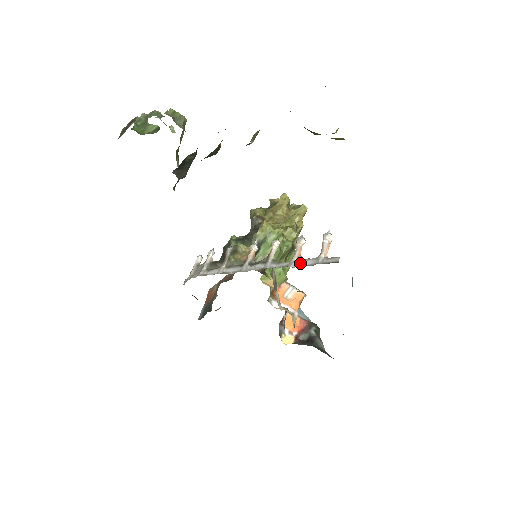
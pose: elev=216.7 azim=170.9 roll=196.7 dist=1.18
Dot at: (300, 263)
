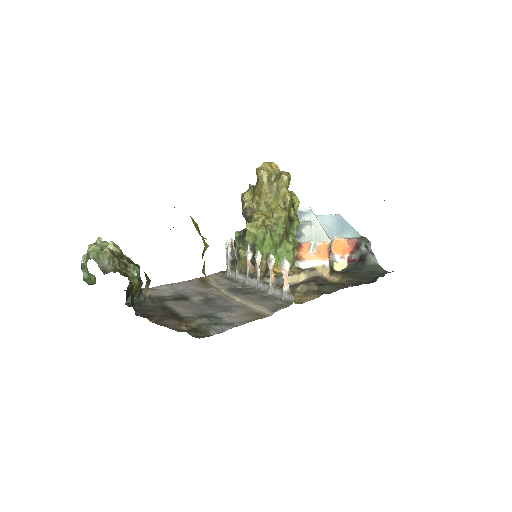
Dot at: (274, 291)
